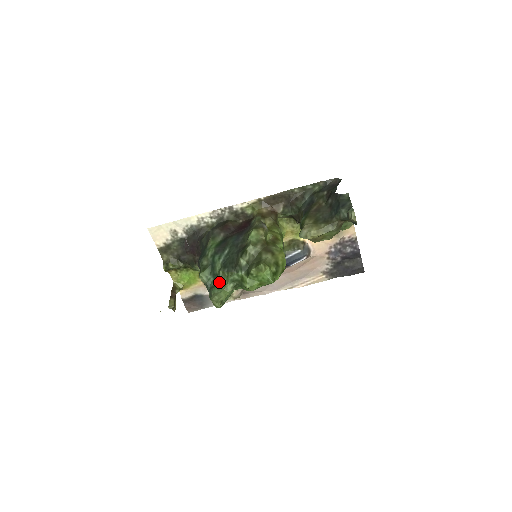
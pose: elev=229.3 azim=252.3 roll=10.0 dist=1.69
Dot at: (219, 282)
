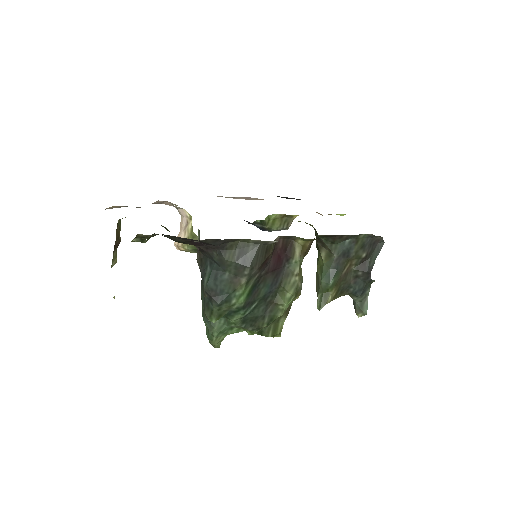
Dot at: (227, 327)
